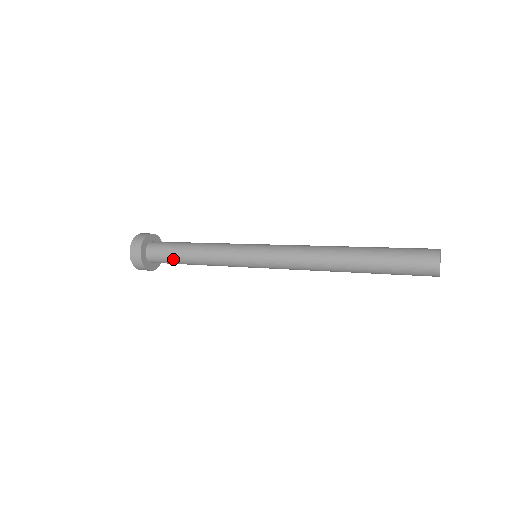
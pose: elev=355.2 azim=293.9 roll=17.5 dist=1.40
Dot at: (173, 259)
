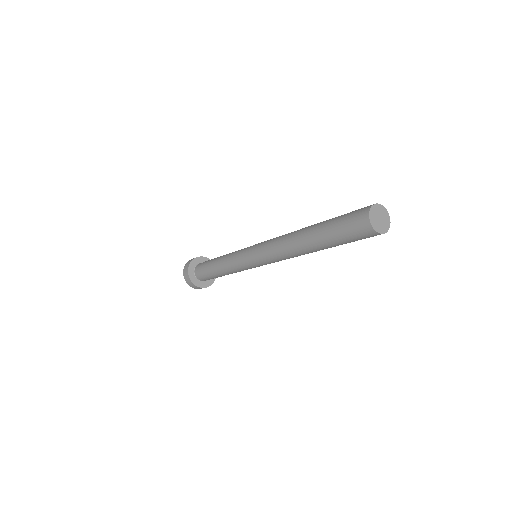
Dot at: (214, 277)
